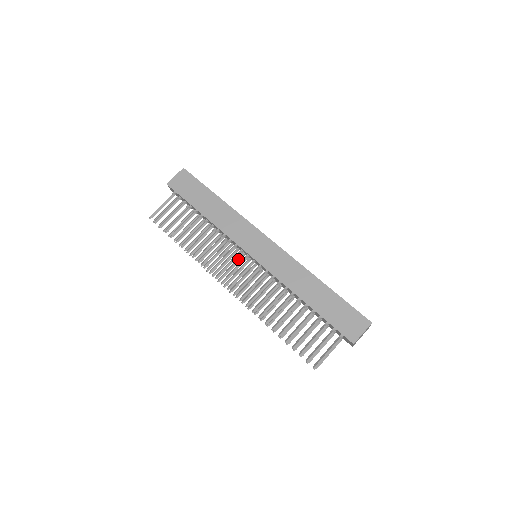
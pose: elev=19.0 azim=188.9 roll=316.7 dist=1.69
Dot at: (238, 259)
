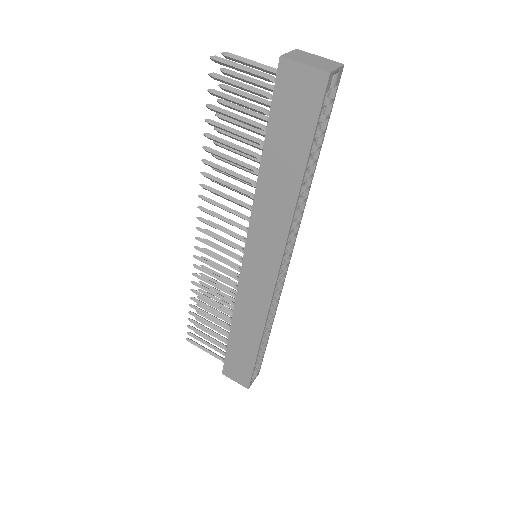
Dot at: occluded
